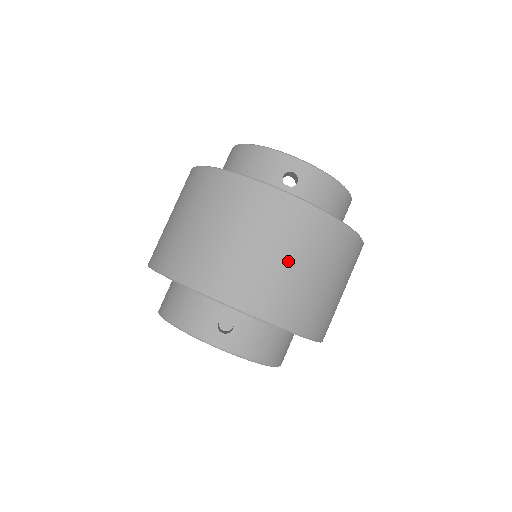
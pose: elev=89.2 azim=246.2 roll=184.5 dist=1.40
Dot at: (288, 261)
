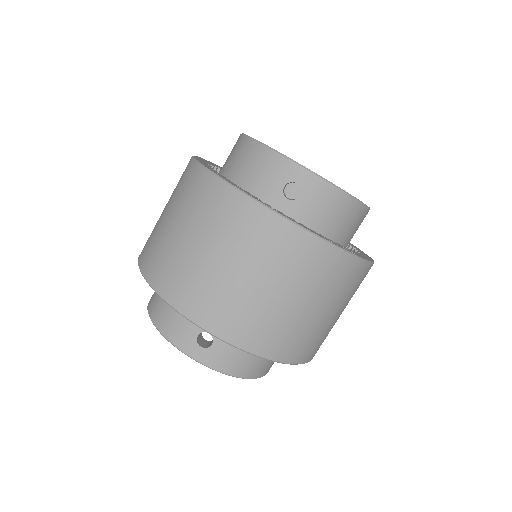
Dot at: (273, 290)
